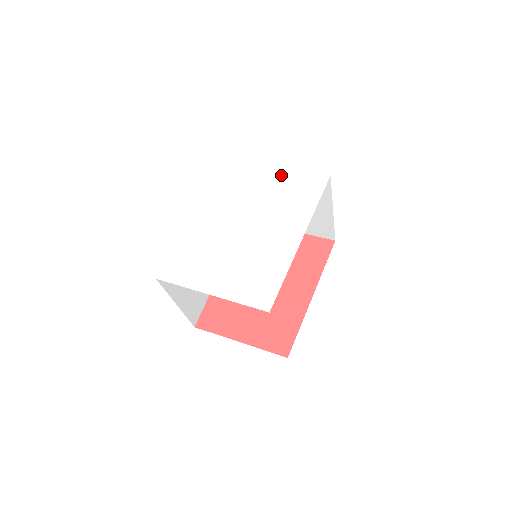
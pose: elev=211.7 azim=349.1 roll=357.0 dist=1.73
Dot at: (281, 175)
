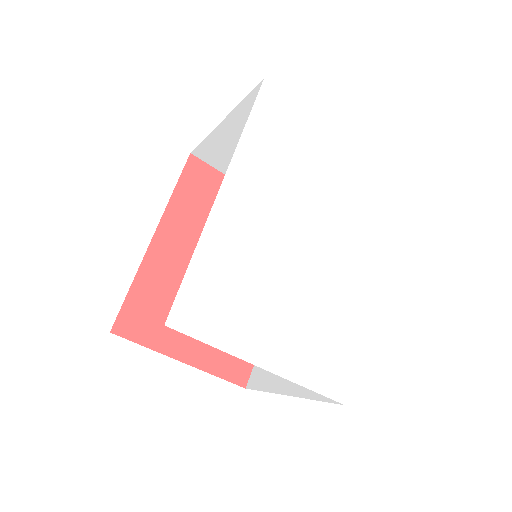
Dot at: (351, 160)
